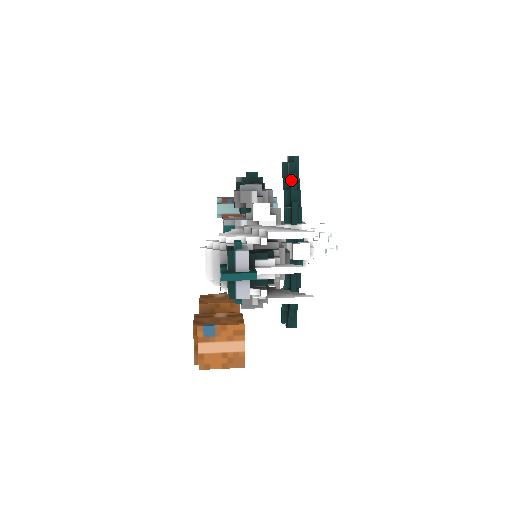
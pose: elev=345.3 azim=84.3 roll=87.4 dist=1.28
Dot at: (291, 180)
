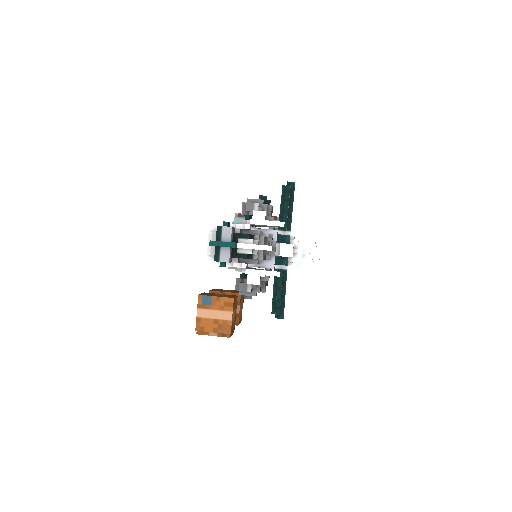
Dot at: (286, 198)
